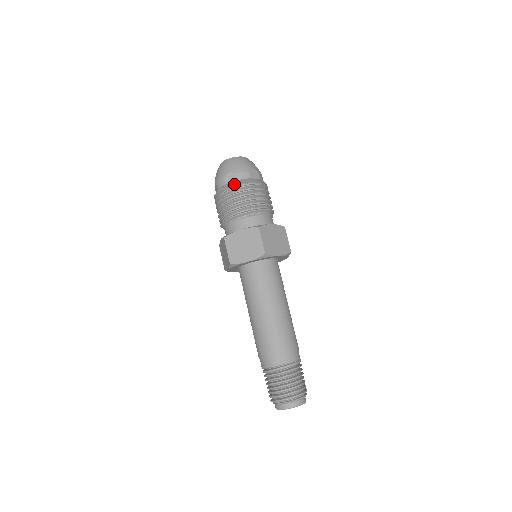
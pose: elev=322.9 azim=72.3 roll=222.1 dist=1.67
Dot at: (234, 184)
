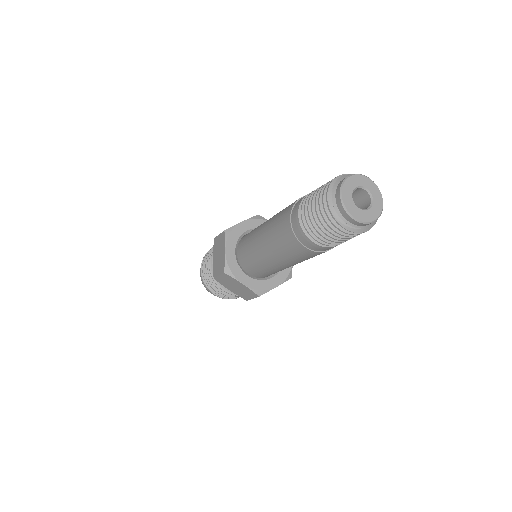
Dot at: occluded
